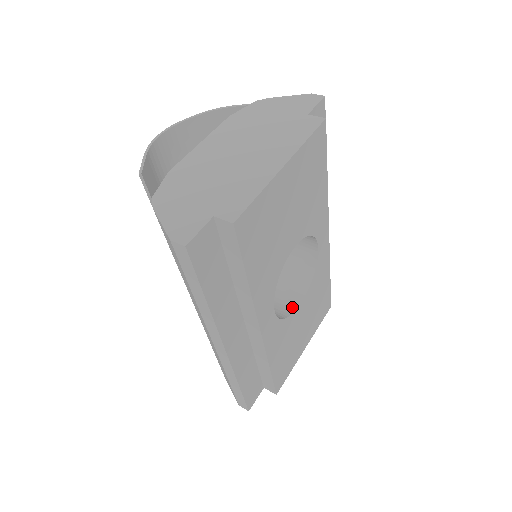
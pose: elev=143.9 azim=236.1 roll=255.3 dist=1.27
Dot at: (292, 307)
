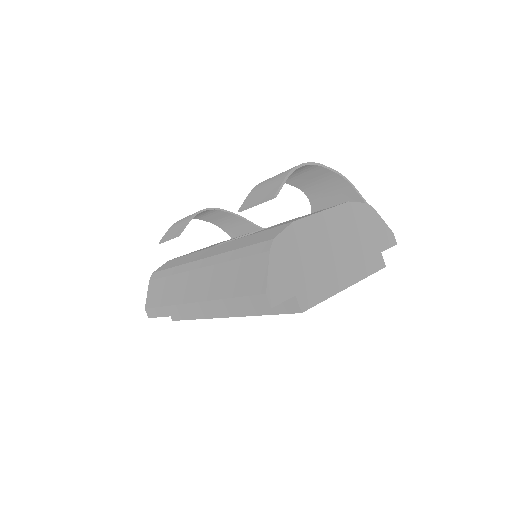
Dot at: occluded
